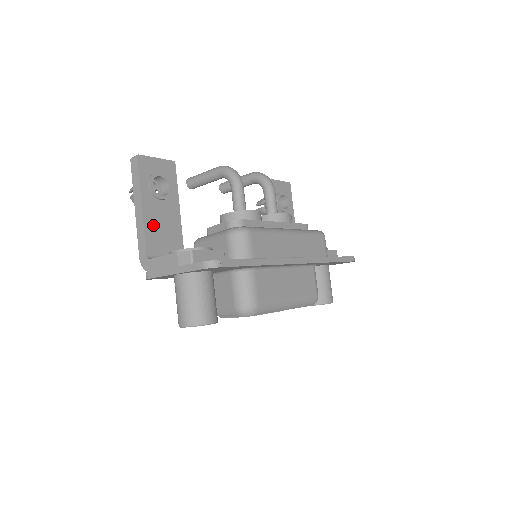
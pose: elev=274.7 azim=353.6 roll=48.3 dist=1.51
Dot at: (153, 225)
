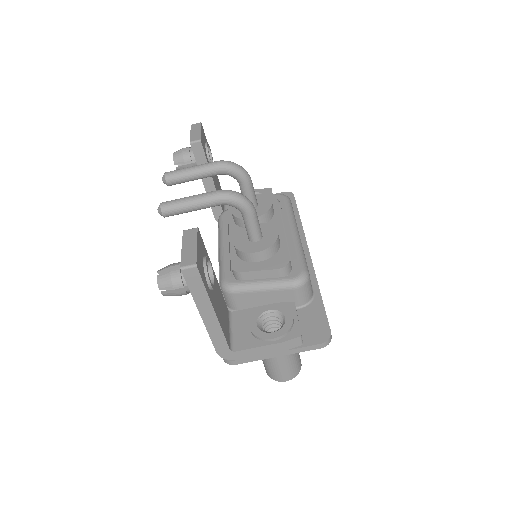
Dot at: (220, 317)
